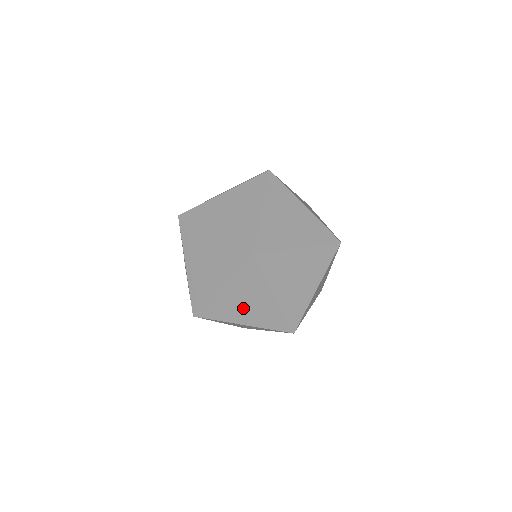
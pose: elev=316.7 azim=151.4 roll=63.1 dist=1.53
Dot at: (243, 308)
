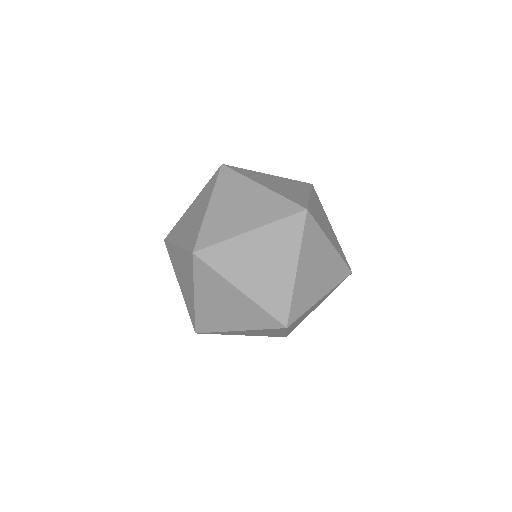
Dot at: (255, 268)
